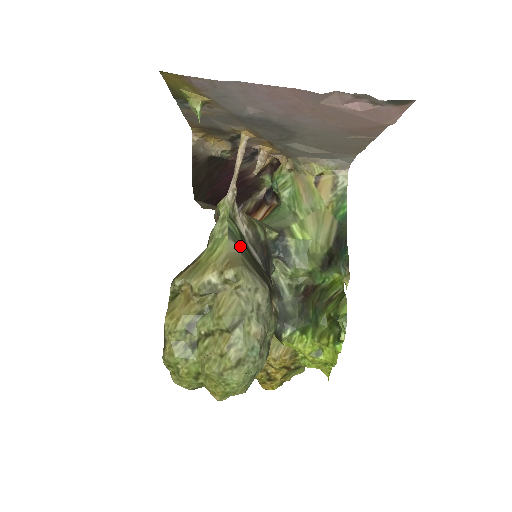
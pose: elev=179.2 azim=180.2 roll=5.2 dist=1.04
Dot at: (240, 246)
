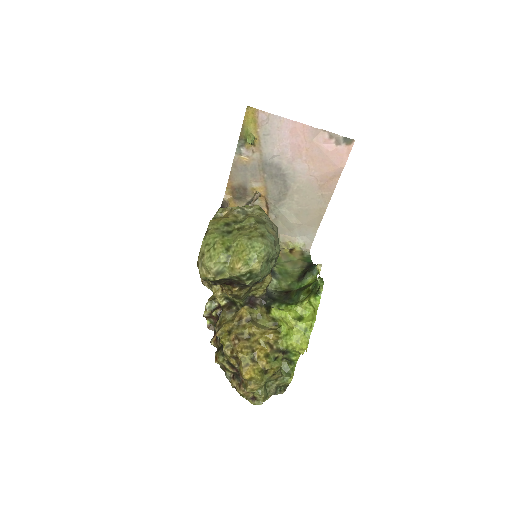
Dot at: occluded
